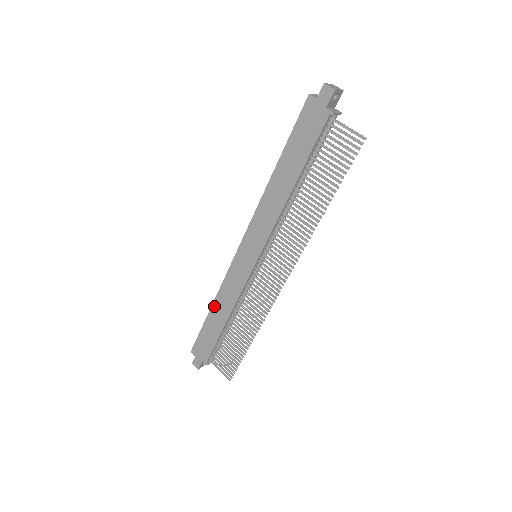
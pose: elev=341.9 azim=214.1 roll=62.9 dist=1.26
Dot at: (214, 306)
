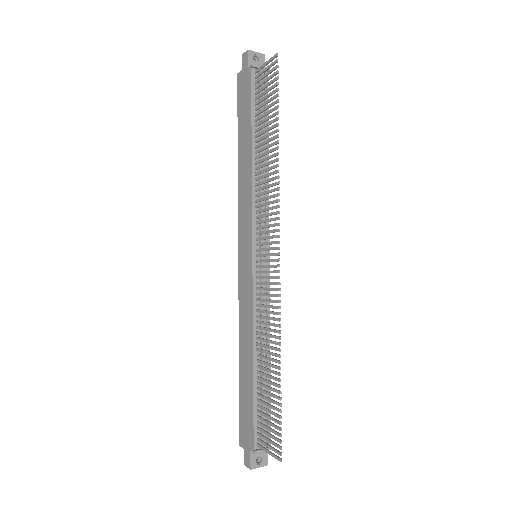
Dot at: (240, 352)
